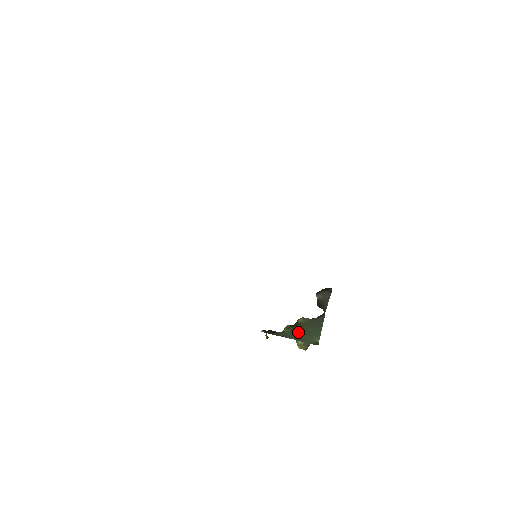
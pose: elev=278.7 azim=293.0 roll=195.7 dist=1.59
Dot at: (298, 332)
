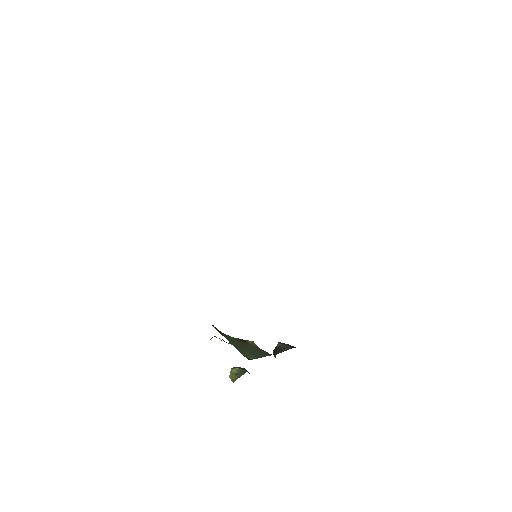
Dot at: (240, 344)
